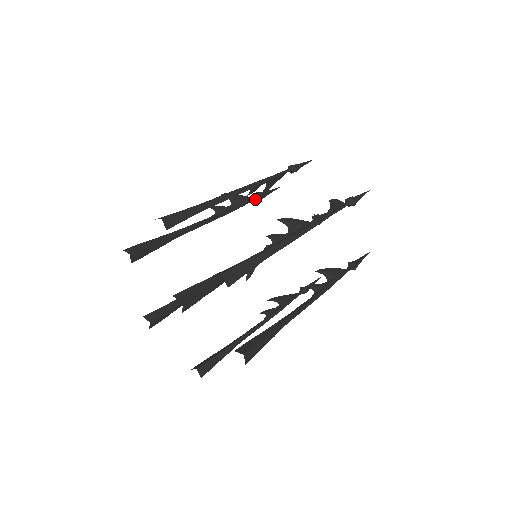
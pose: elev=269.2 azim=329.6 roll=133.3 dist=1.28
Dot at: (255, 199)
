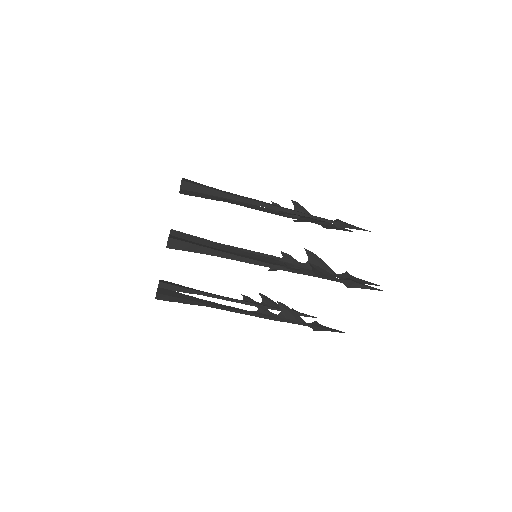
Dot at: (319, 223)
